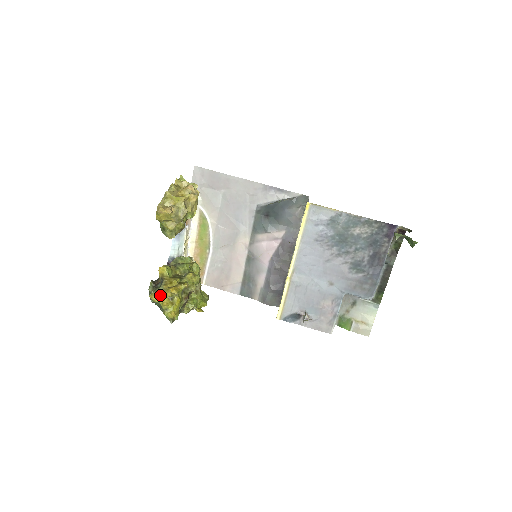
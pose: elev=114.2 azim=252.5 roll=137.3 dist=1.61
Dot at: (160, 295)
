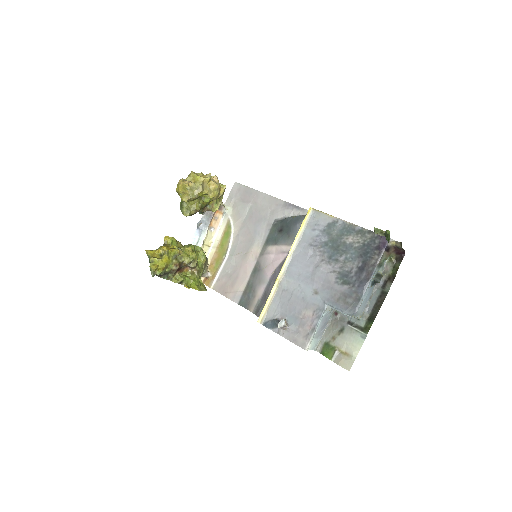
Dot at: (154, 251)
